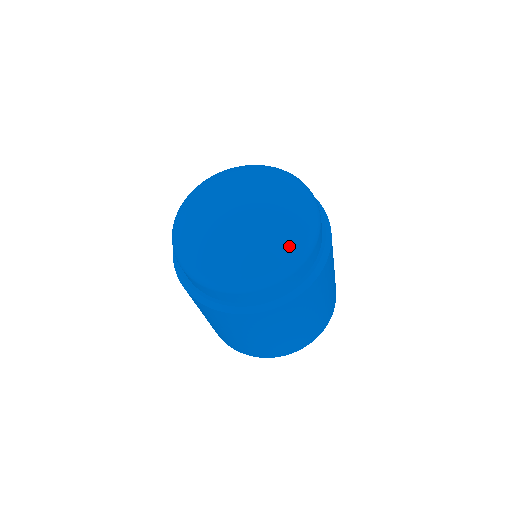
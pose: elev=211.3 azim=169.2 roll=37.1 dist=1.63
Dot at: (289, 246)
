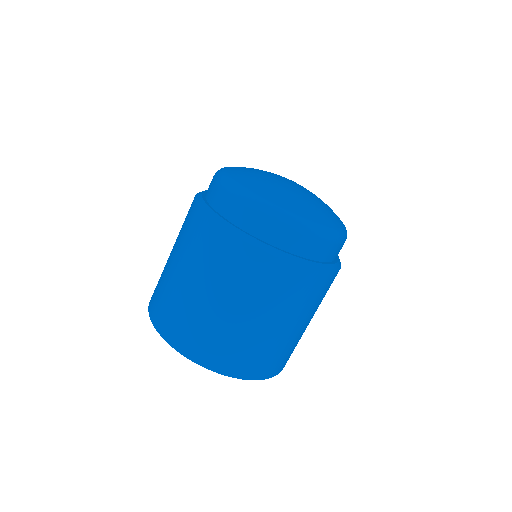
Dot at: (296, 208)
